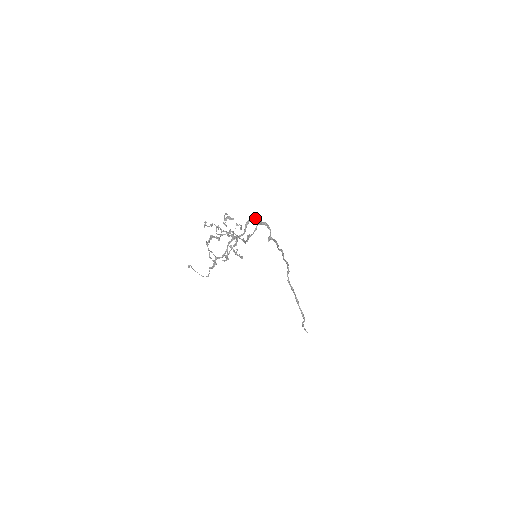
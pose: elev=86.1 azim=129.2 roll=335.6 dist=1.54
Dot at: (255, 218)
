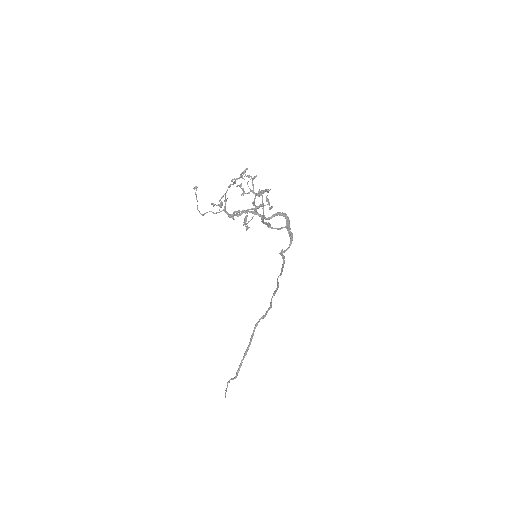
Dot at: occluded
